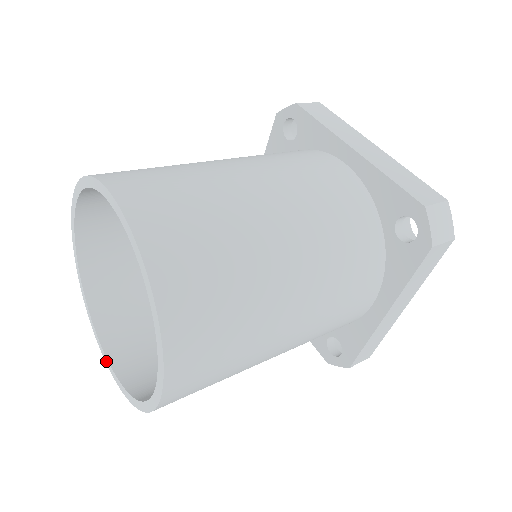
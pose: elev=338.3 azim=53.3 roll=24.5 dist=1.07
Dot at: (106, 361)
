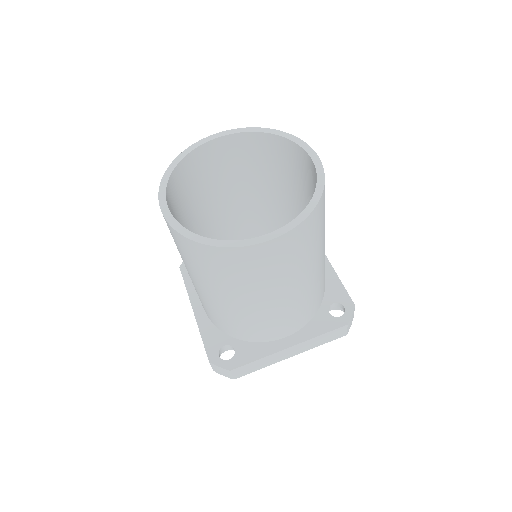
Dot at: (163, 207)
